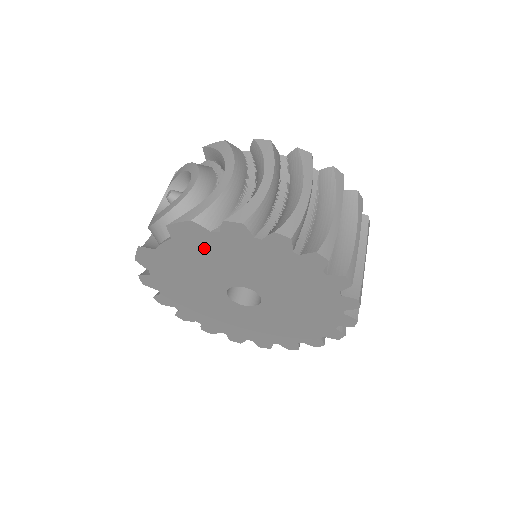
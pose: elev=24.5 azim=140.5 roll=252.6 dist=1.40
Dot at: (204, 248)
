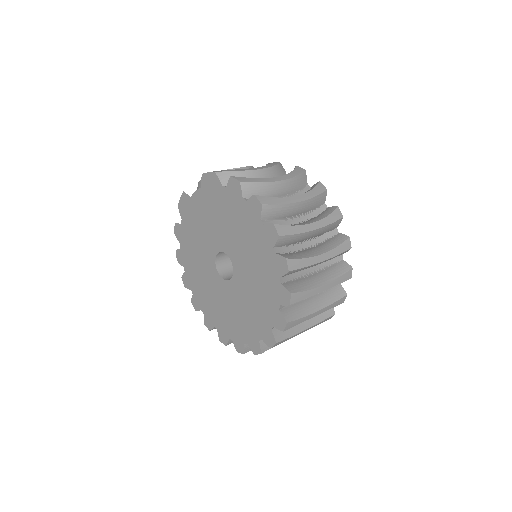
Dot at: (215, 202)
